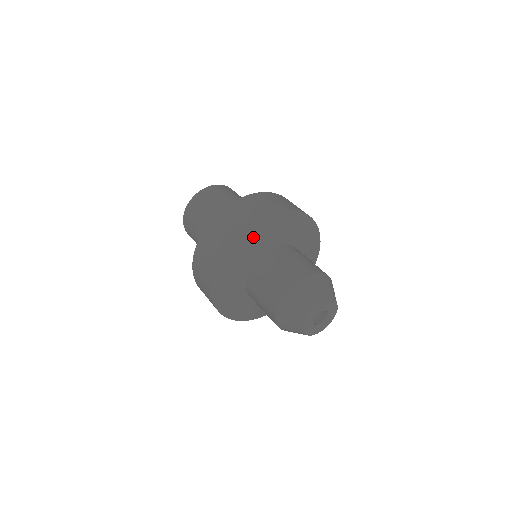
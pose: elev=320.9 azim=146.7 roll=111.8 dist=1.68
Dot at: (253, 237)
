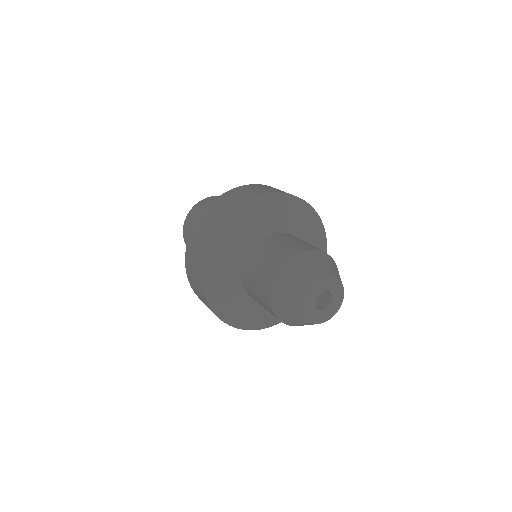
Dot at: (299, 212)
